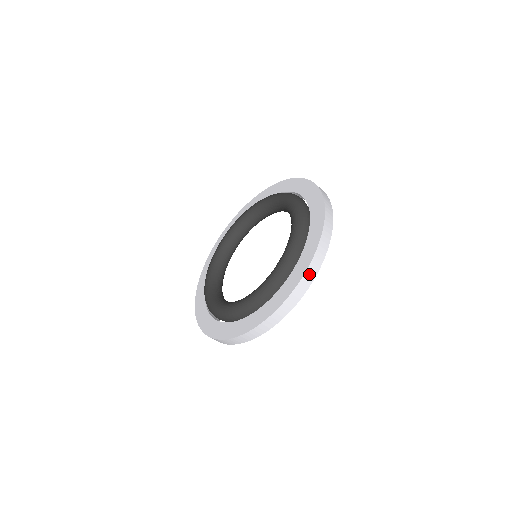
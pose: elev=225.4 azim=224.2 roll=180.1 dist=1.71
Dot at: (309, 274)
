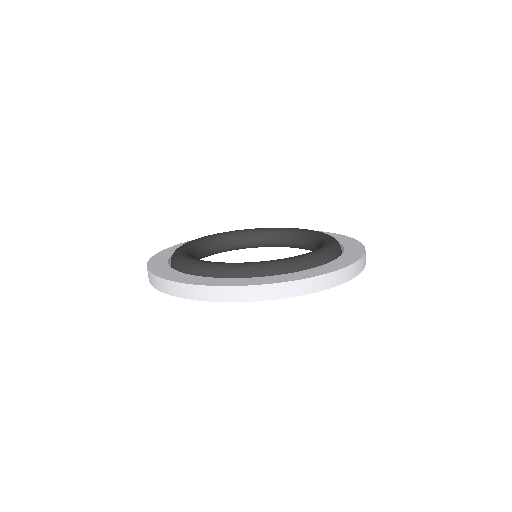
Dot at: (346, 273)
